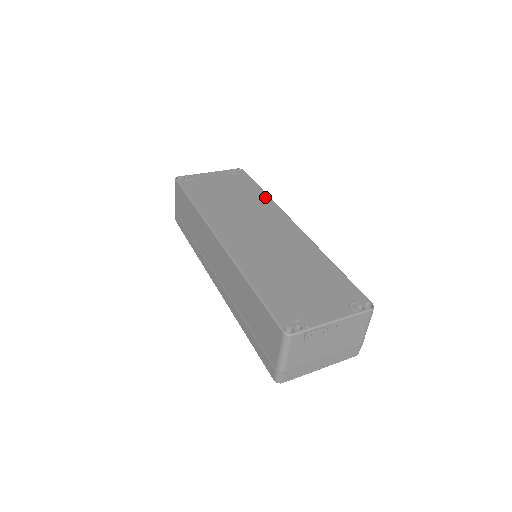
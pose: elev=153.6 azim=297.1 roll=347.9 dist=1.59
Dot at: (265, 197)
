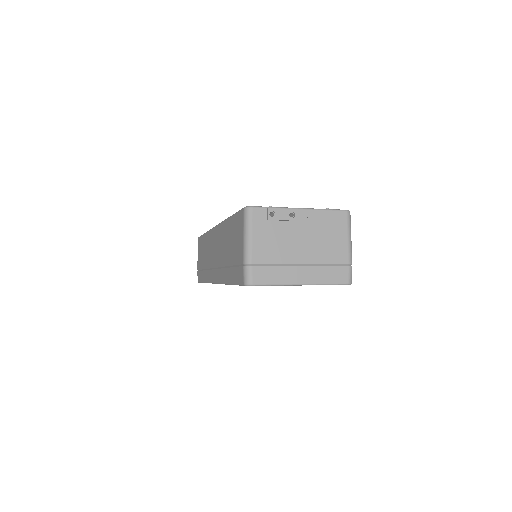
Dot at: occluded
